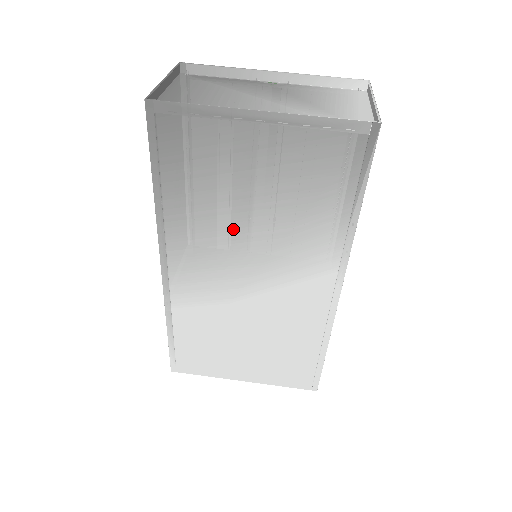
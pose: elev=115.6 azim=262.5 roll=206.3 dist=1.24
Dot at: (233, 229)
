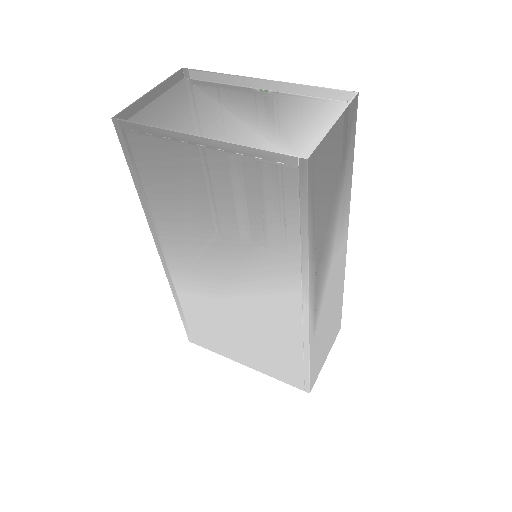
Dot at: (204, 236)
